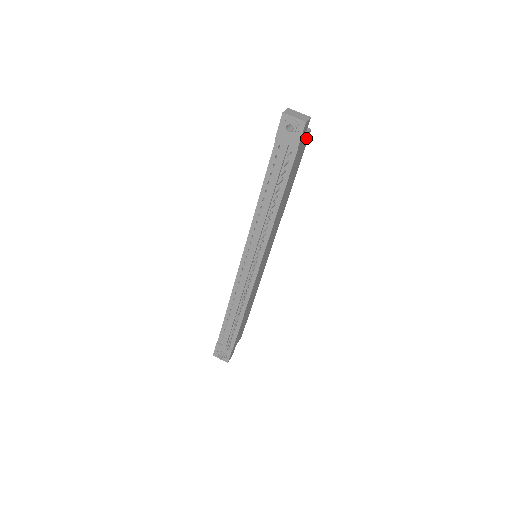
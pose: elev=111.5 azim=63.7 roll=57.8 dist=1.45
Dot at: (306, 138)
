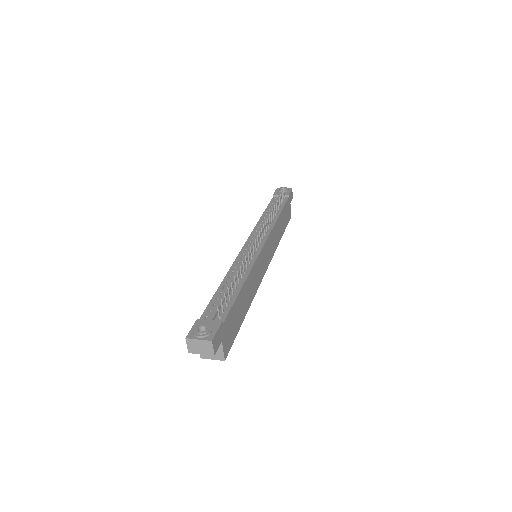
Dot at: (290, 212)
